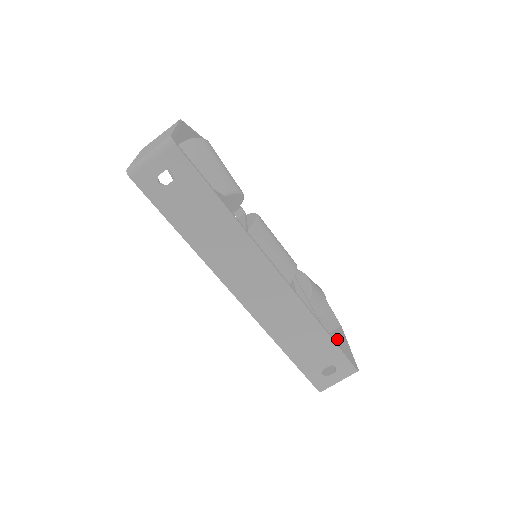
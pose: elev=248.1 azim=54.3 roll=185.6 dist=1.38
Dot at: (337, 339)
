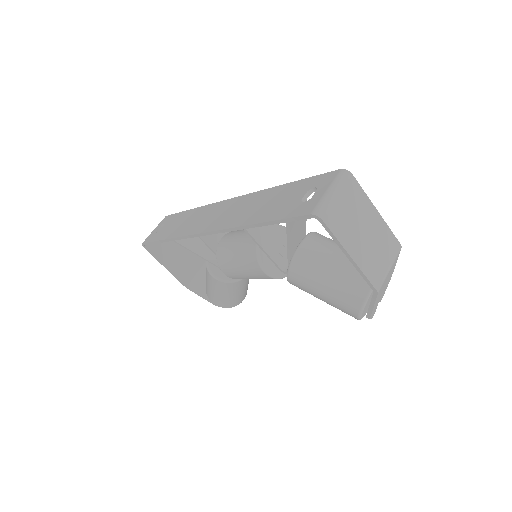
Dot at: (380, 238)
